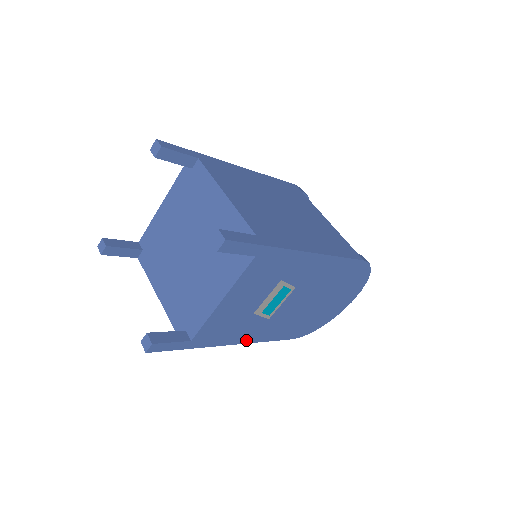
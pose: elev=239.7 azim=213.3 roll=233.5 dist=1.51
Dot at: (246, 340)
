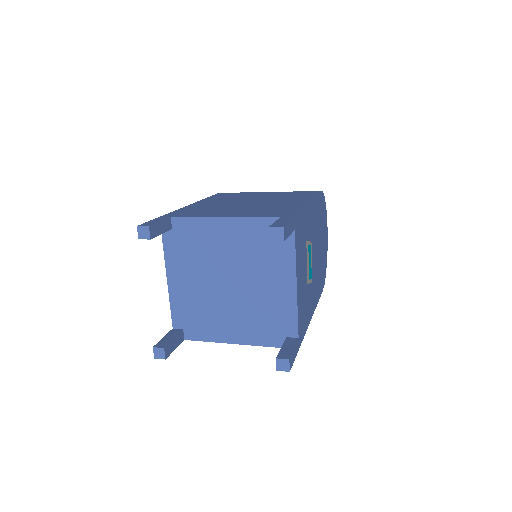
Dot at: (312, 313)
